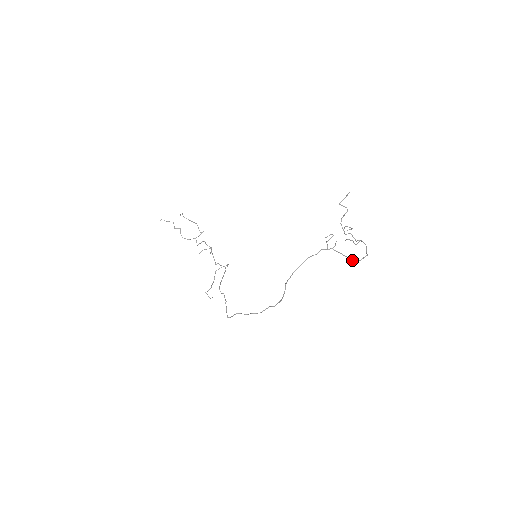
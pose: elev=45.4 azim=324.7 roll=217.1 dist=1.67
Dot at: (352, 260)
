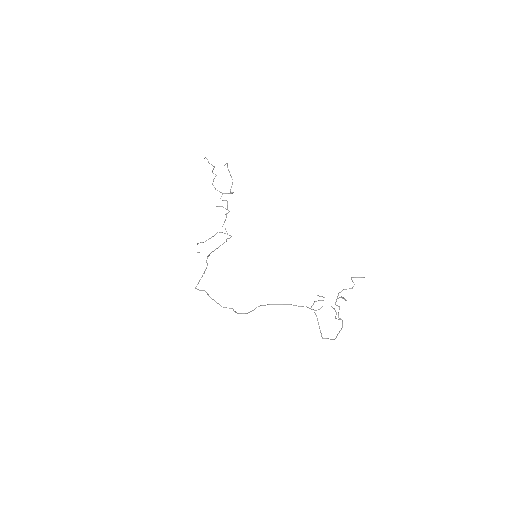
Dot at: (321, 333)
